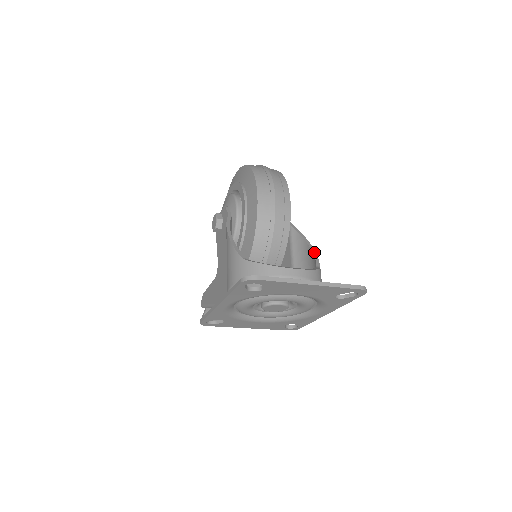
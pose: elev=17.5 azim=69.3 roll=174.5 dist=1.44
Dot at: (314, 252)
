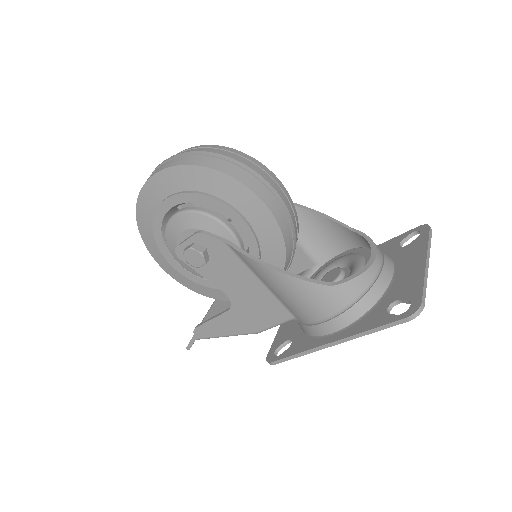
Dot at: (322, 214)
